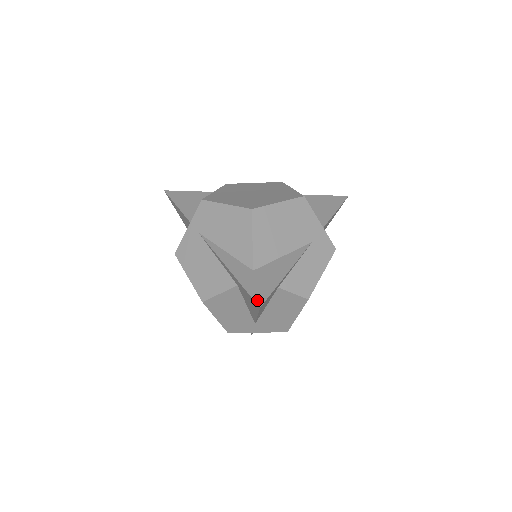
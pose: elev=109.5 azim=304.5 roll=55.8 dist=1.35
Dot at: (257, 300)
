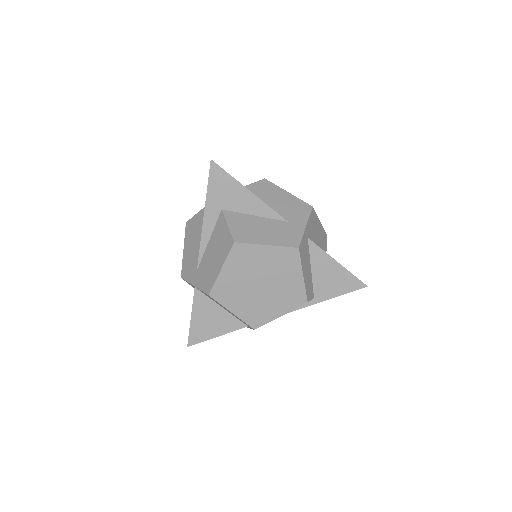
Dot at: (210, 168)
